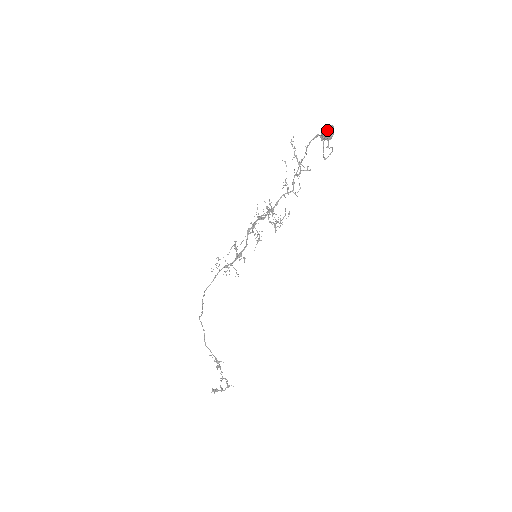
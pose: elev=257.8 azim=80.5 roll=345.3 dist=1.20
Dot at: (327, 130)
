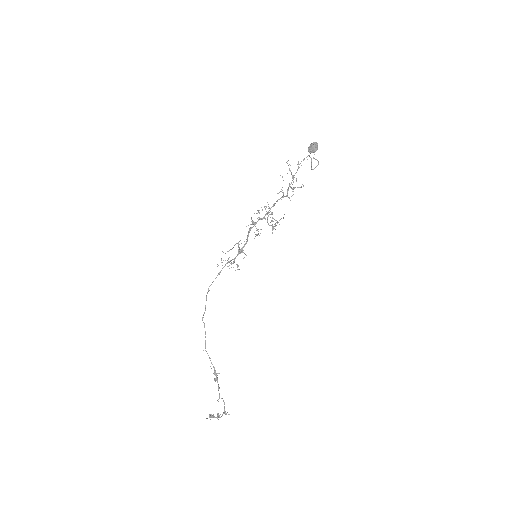
Dot at: (312, 144)
